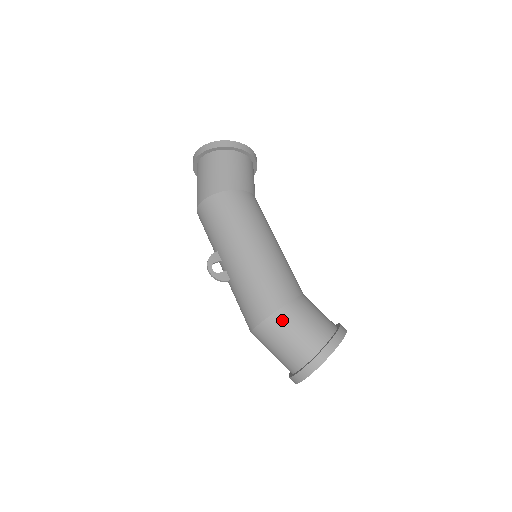
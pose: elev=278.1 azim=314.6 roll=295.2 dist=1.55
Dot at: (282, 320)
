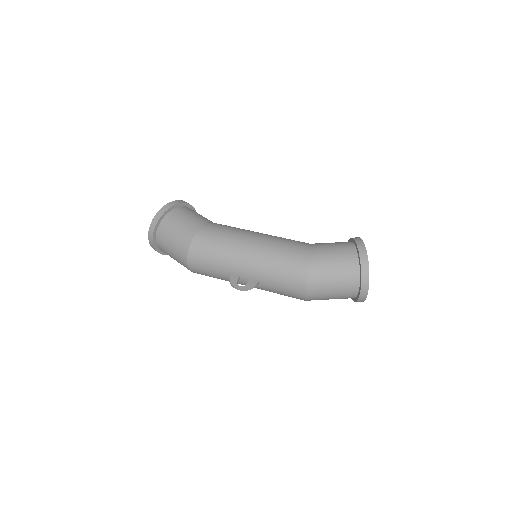
Dot at: (318, 265)
